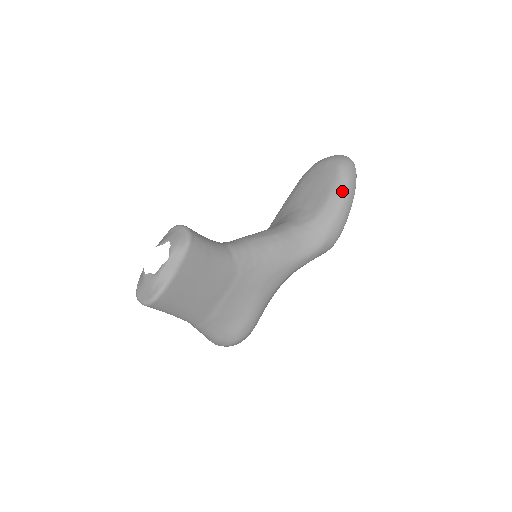
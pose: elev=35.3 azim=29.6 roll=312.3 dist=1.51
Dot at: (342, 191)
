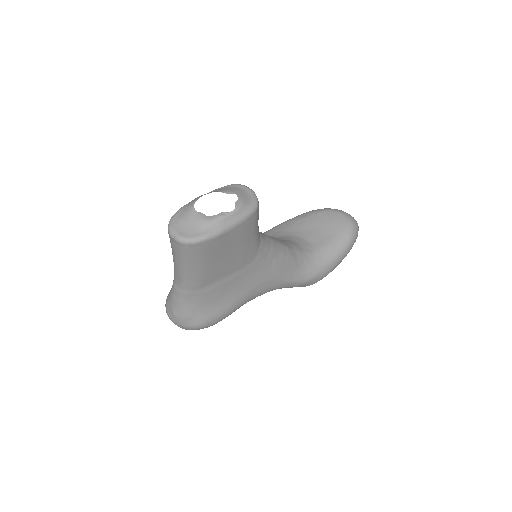
Dot at: (346, 244)
